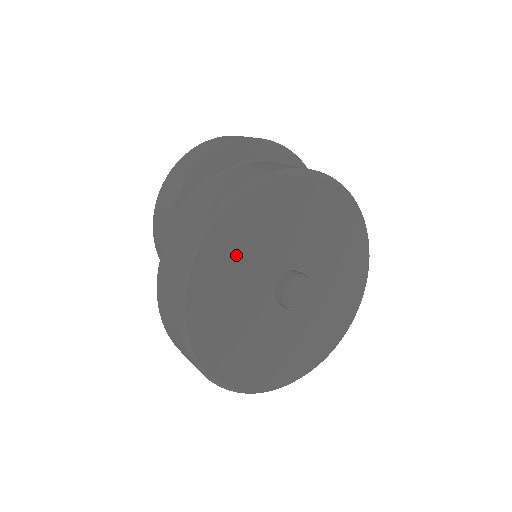
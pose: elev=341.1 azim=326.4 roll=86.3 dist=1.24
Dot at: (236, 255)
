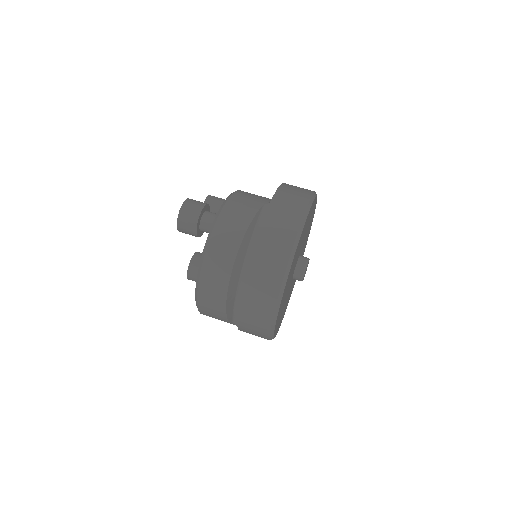
Dot at: (281, 311)
